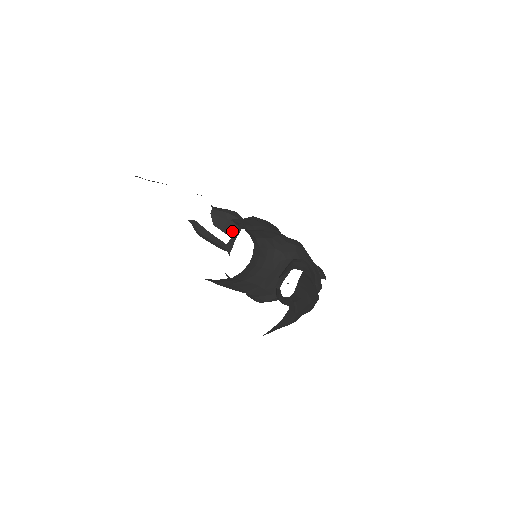
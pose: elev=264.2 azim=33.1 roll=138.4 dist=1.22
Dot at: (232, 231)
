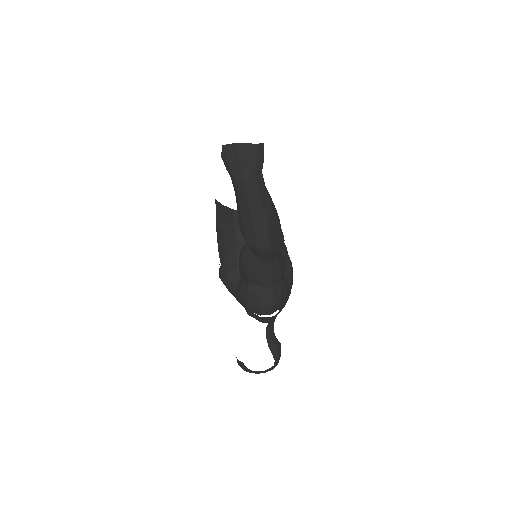
Dot at: occluded
